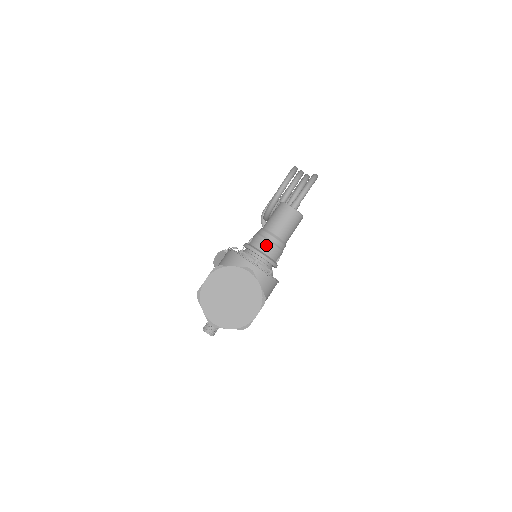
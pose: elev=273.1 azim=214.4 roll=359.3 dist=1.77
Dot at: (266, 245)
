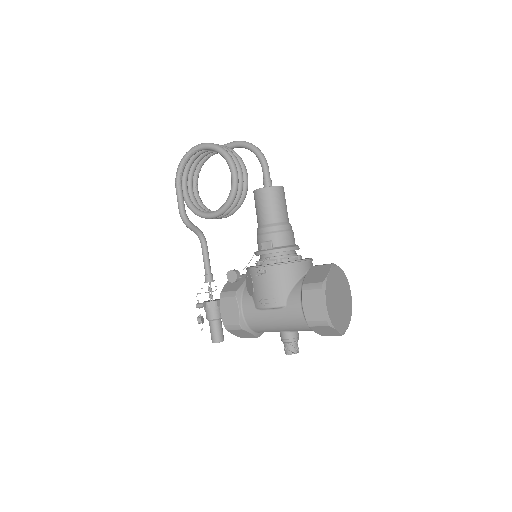
Dot at: (291, 236)
